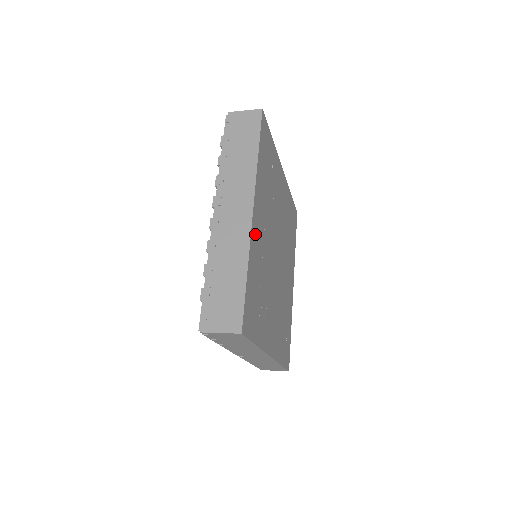
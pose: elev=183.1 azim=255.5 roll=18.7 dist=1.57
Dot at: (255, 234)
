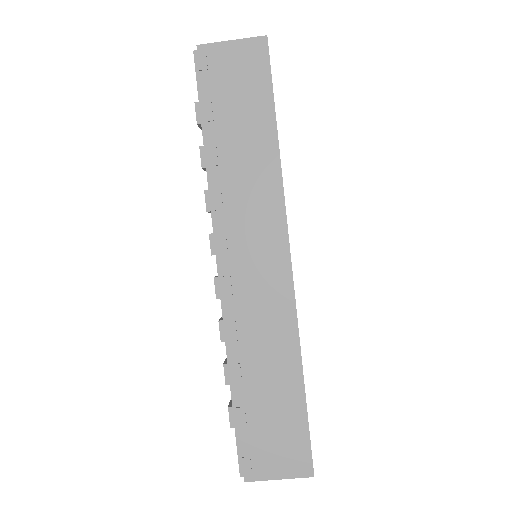
Dot at: occluded
